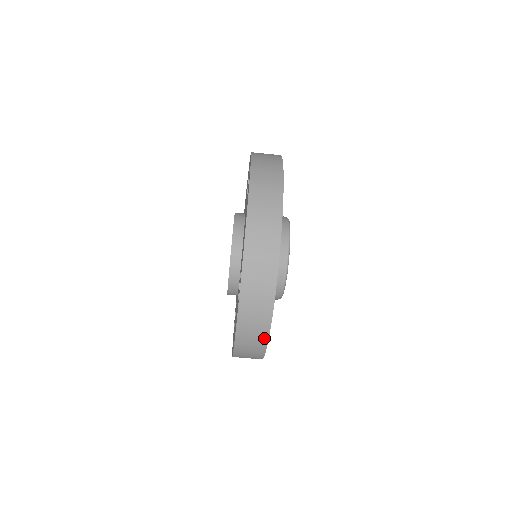
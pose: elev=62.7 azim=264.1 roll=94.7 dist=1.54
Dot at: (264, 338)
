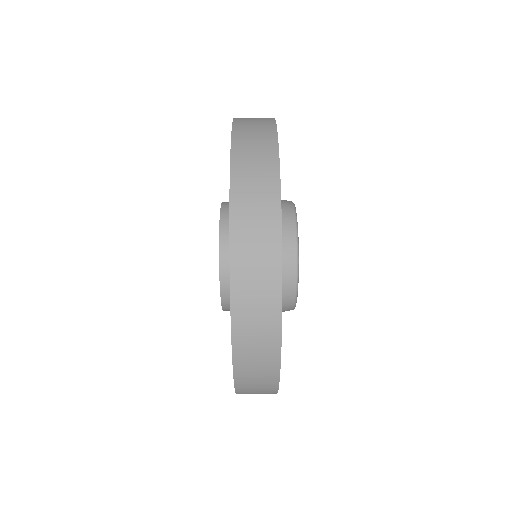
Dot at: (273, 174)
